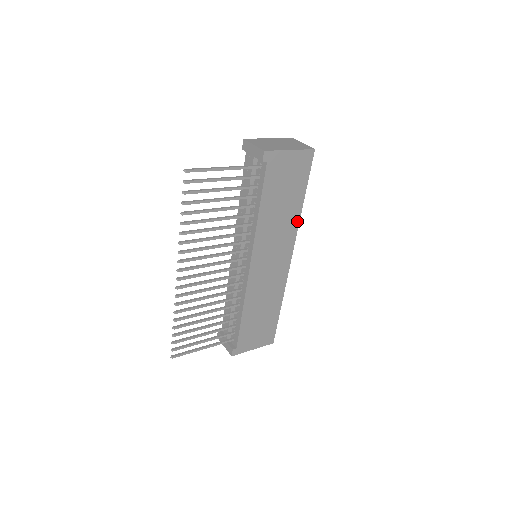
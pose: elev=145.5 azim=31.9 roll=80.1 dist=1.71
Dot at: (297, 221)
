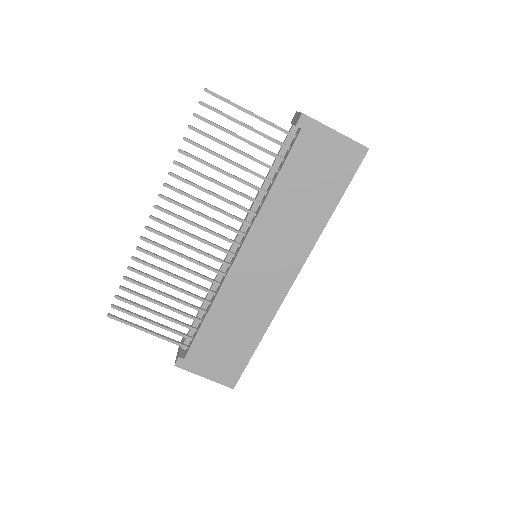
Dot at: (318, 232)
